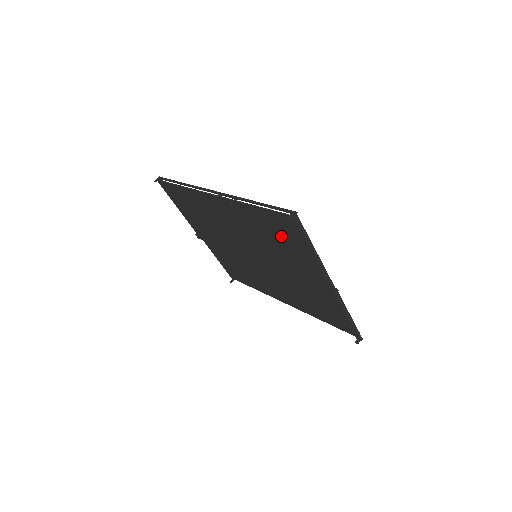
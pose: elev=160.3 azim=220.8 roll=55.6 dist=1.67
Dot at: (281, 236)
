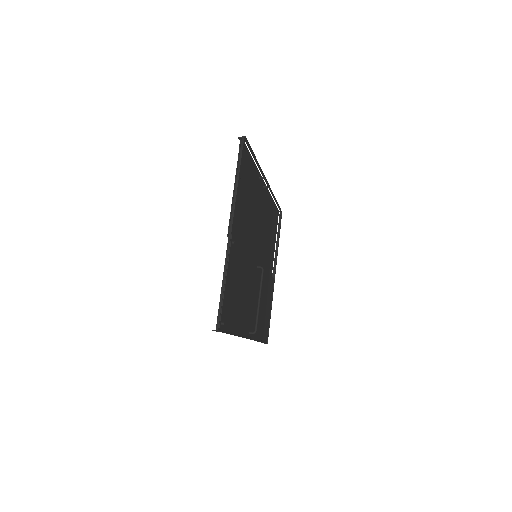
Dot at: (245, 182)
